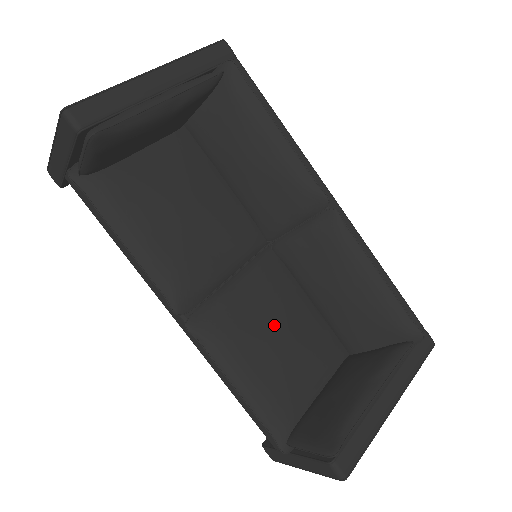
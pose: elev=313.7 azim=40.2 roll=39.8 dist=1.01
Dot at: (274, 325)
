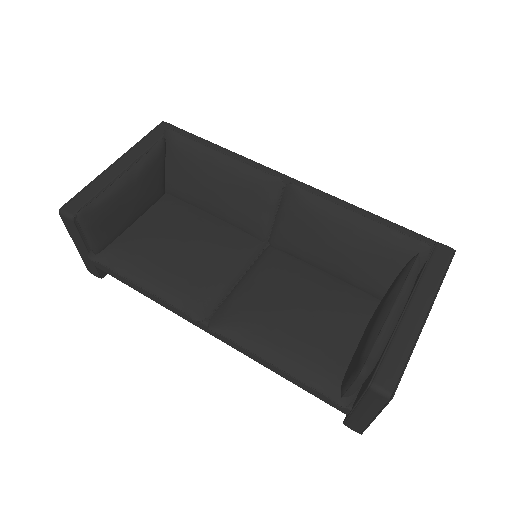
Dot at: (289, 300)
